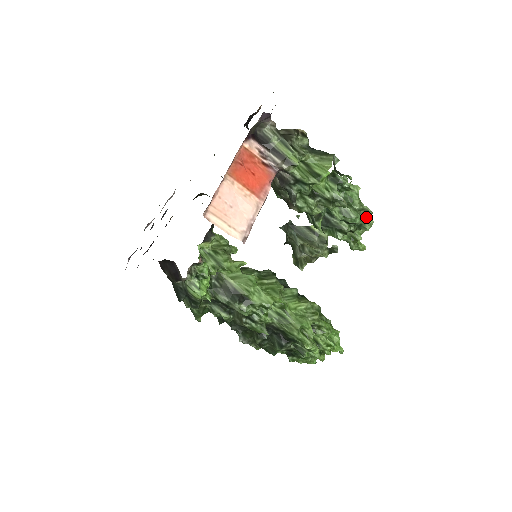
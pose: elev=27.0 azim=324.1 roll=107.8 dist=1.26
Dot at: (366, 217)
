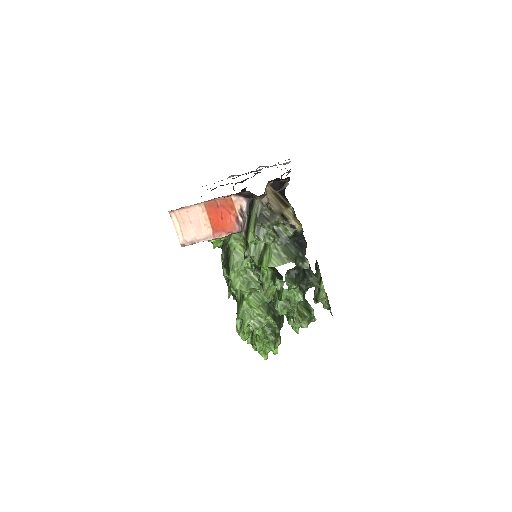
Dot at: (297, 319)
